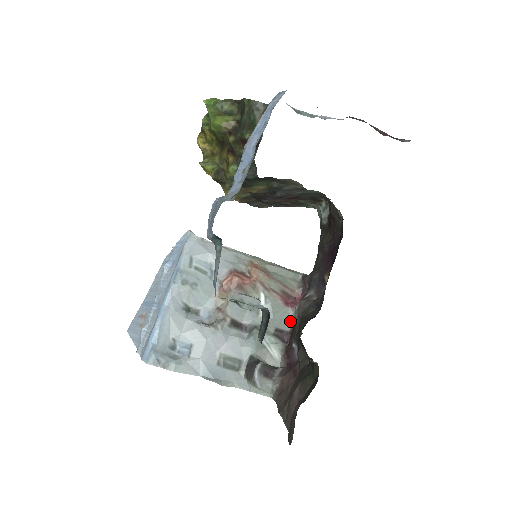
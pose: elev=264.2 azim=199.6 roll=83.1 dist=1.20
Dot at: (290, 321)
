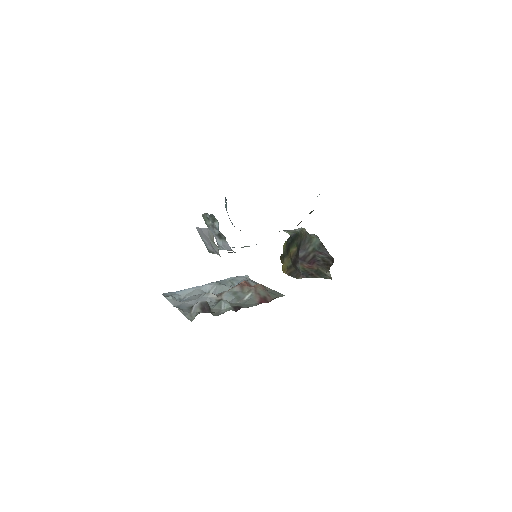
Dot at: occluded
